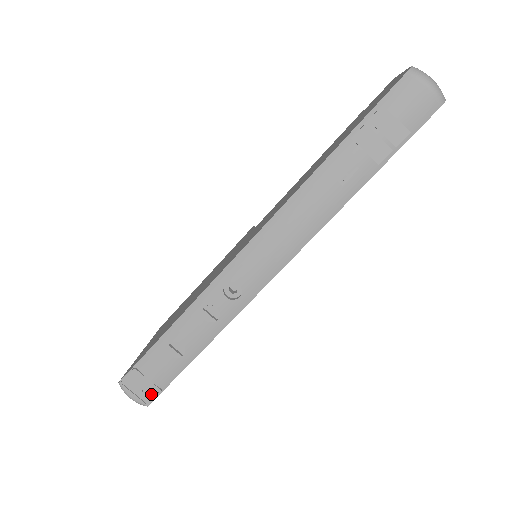
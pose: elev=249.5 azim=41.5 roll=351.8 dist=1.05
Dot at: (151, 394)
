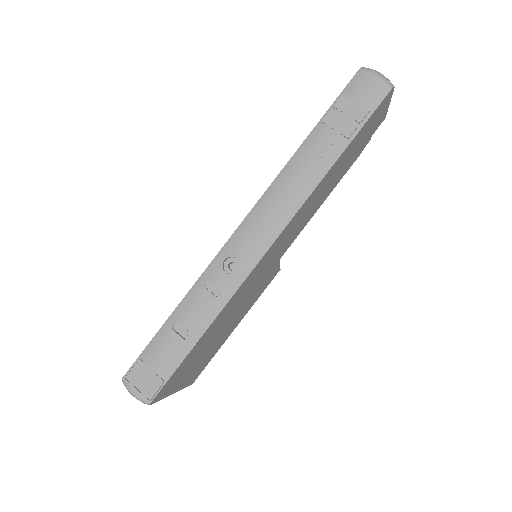
Dot at: (153, 387)
